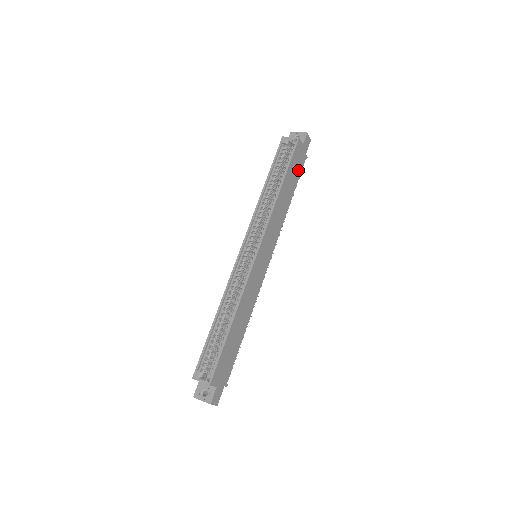
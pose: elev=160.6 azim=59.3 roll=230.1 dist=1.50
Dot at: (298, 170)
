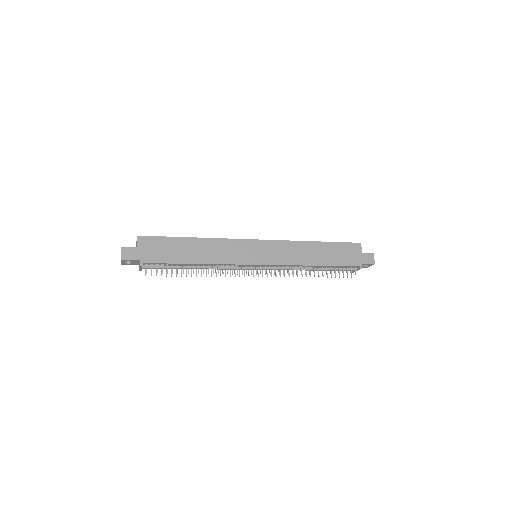
Dot at: (344, 260)
